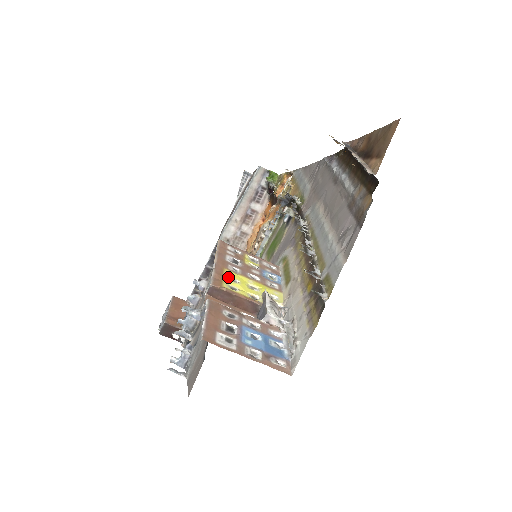
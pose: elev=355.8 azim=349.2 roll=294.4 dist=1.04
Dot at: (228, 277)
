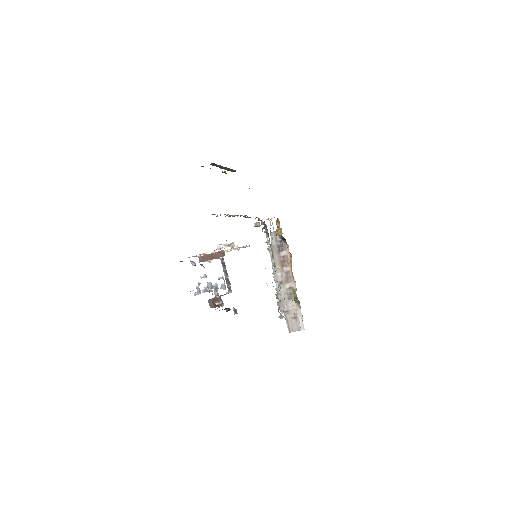
Dot at: occluded
